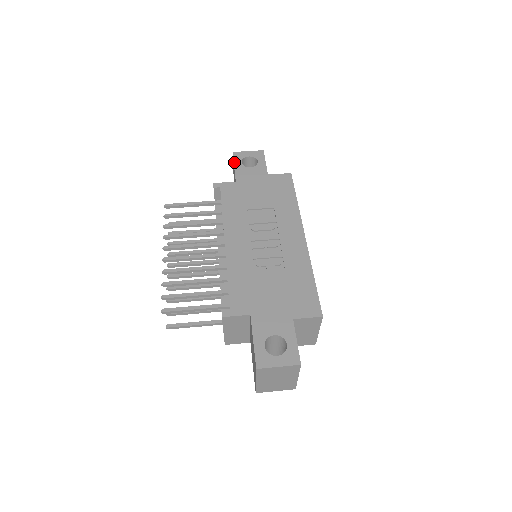
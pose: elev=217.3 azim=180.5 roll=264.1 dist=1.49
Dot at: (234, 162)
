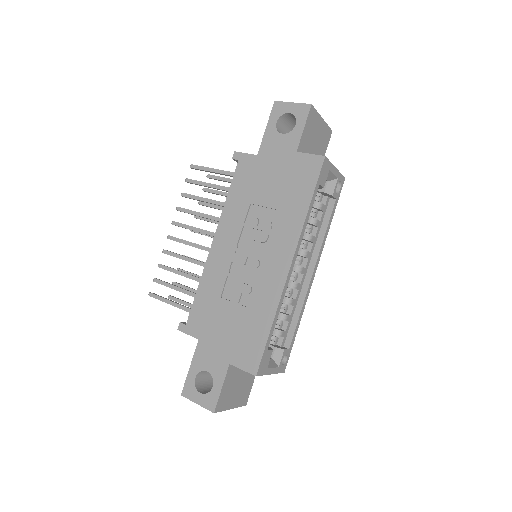
Dot at: (268, 120)
